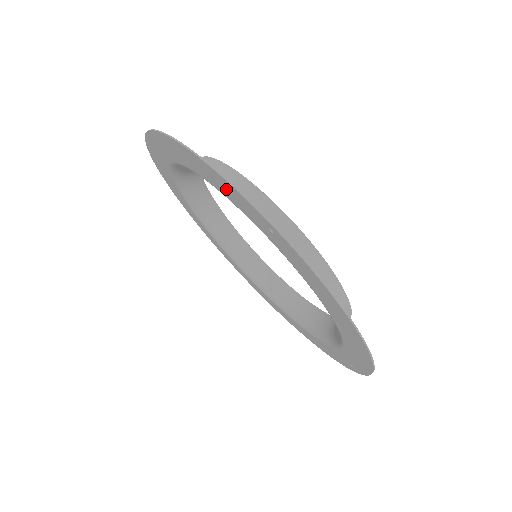
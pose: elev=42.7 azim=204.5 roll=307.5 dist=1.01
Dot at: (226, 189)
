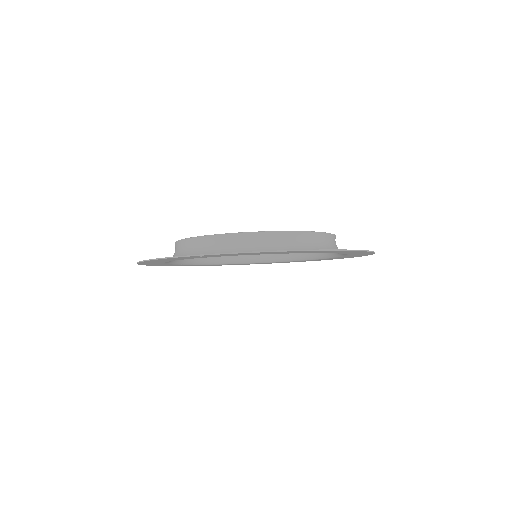
Dot at: (346, 252)
